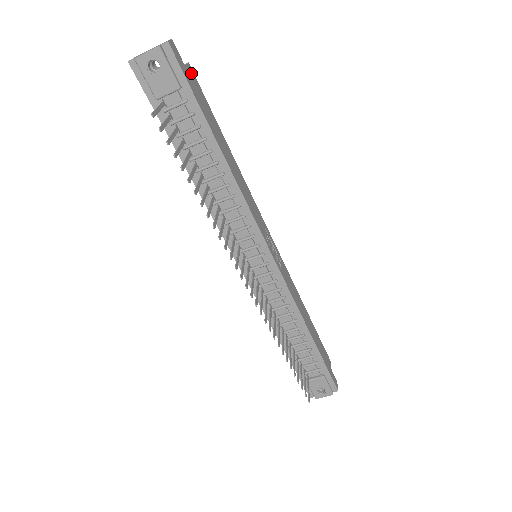
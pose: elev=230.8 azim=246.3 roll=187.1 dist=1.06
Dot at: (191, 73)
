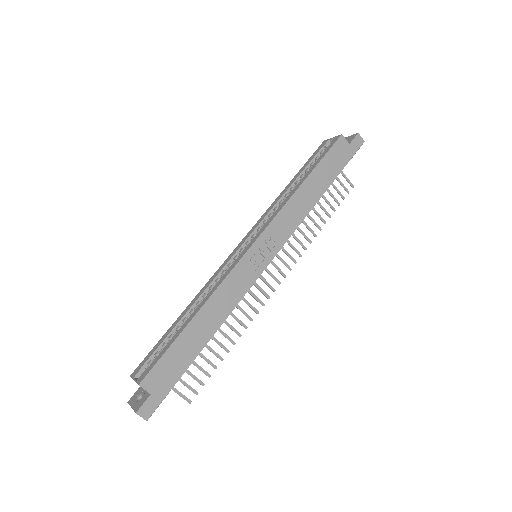
Dot at: (149, 383)
